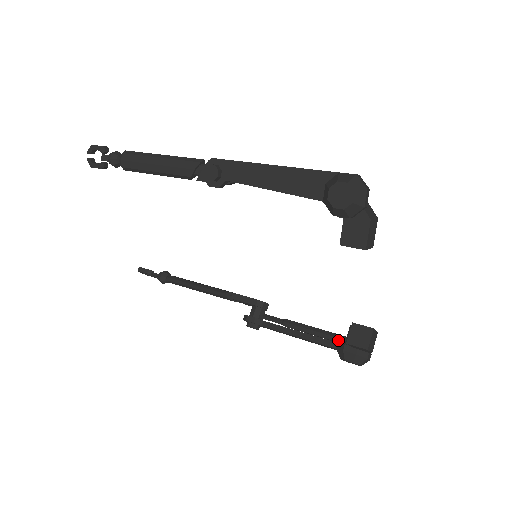
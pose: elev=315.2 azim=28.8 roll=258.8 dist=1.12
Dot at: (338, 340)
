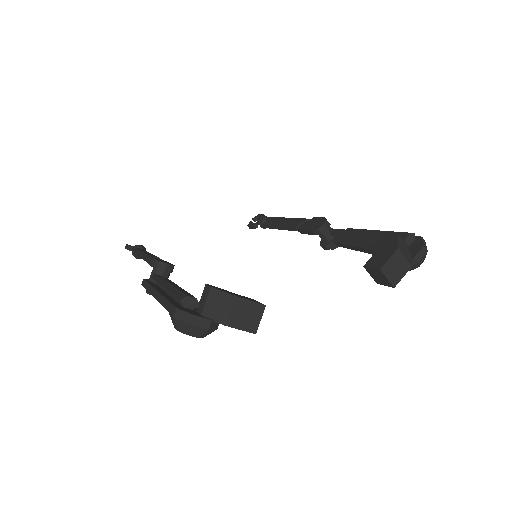
Dot at: occluded
